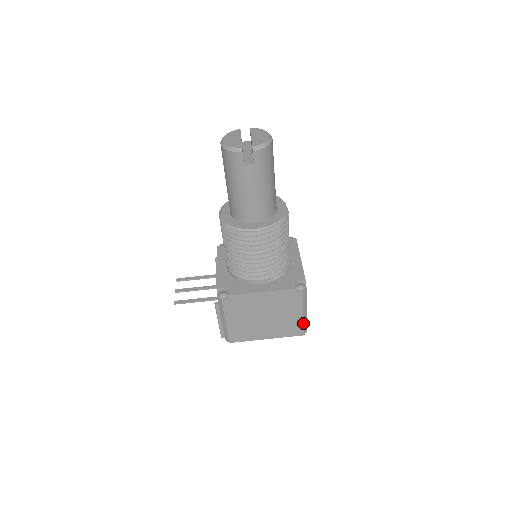
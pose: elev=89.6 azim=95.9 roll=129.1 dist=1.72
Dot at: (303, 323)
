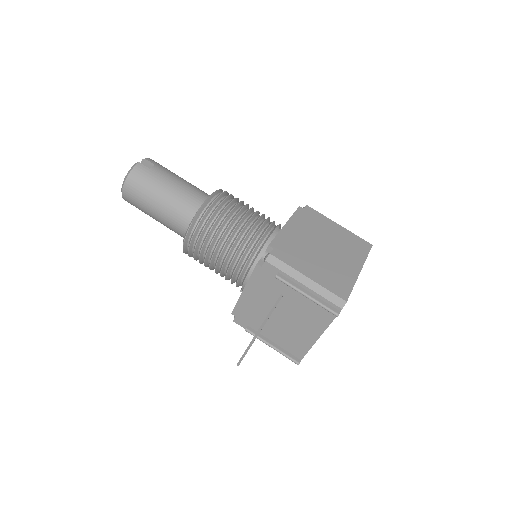
Dot at: (353, 234)
